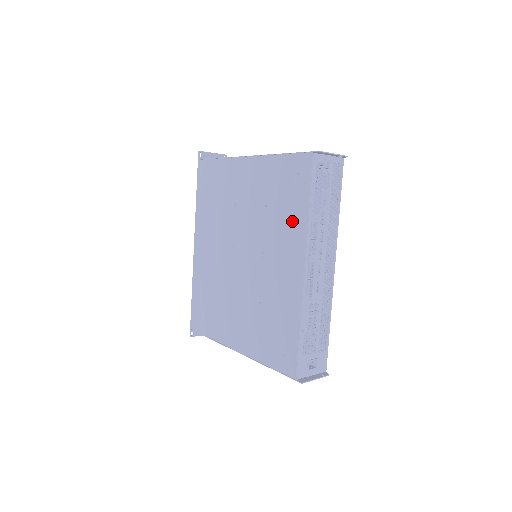
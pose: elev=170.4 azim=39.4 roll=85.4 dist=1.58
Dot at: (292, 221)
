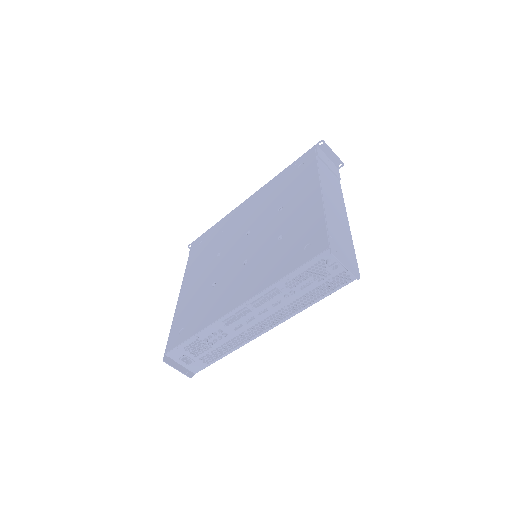
Dot at: (272, 269)
